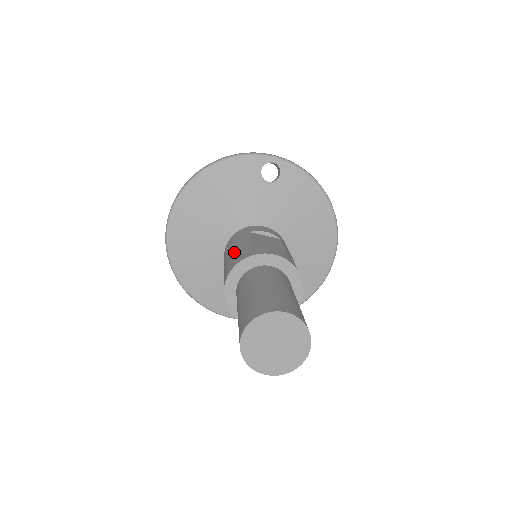
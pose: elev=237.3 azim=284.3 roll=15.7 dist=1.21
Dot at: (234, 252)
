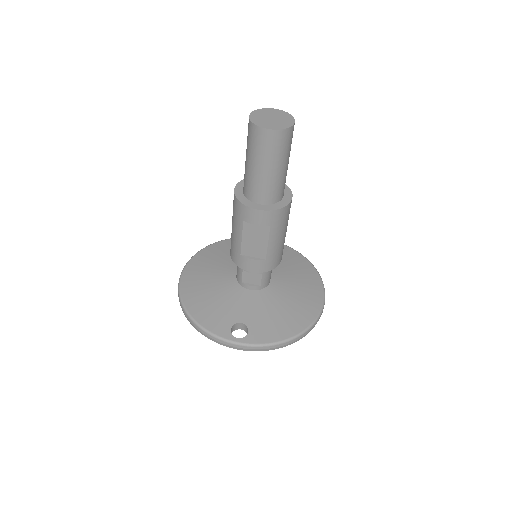
Dot at: occluded
